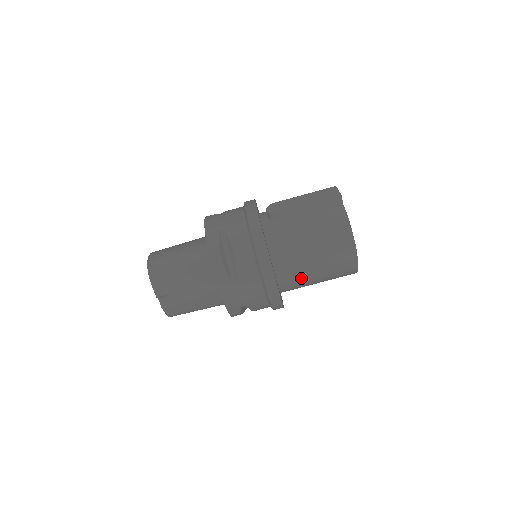
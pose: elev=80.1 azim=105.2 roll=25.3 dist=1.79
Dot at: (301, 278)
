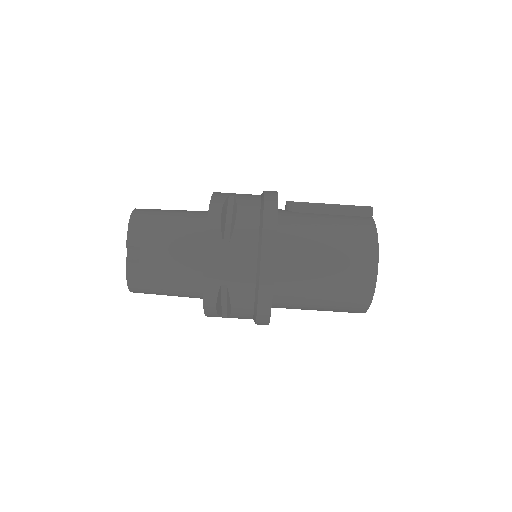
Dot at: (304, 279)
